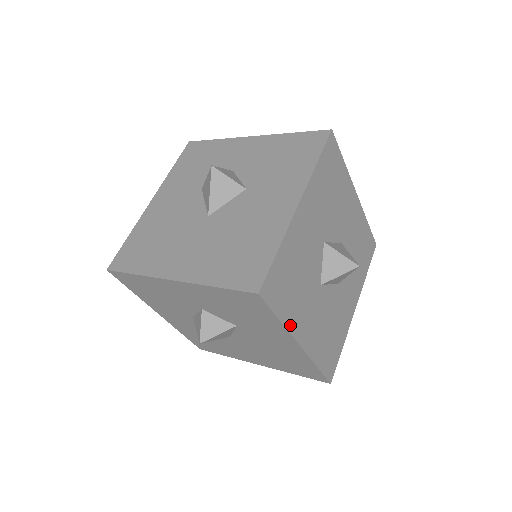
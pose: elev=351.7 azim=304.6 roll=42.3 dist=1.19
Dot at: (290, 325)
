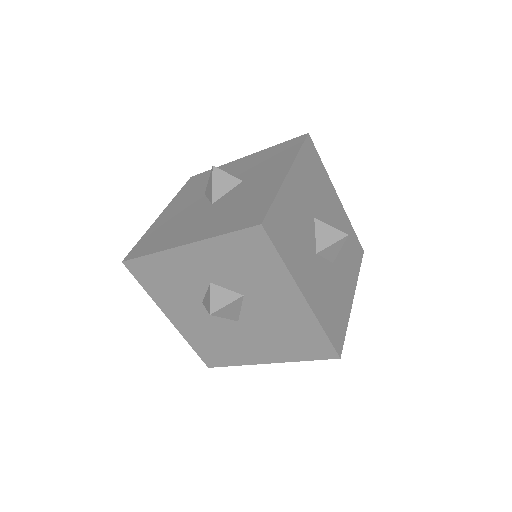
Dot at: (293, 271)
